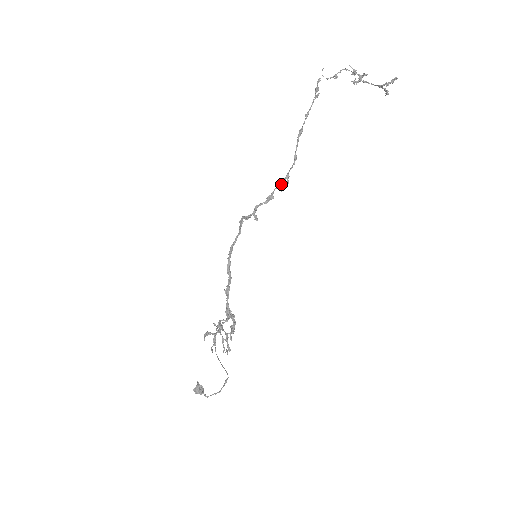
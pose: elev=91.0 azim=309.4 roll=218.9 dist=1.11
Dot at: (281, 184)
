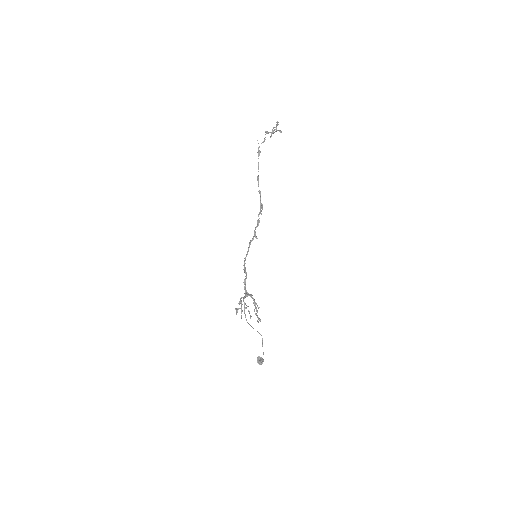
Dot at: (260, 211)
